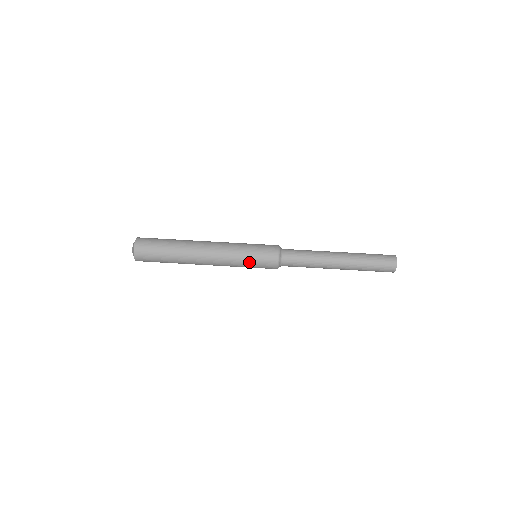
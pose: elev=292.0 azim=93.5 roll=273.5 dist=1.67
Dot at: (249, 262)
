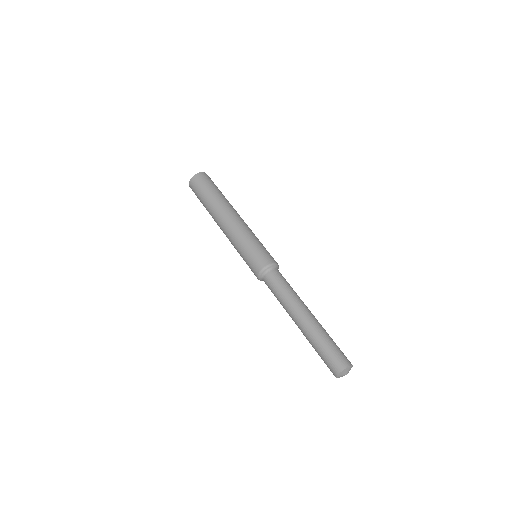
Dot at: (242, 257)
